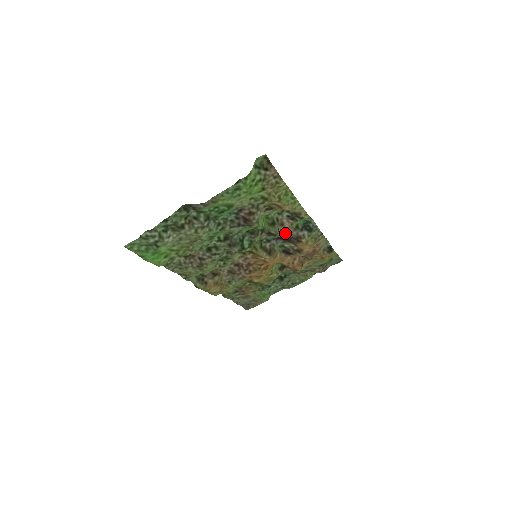
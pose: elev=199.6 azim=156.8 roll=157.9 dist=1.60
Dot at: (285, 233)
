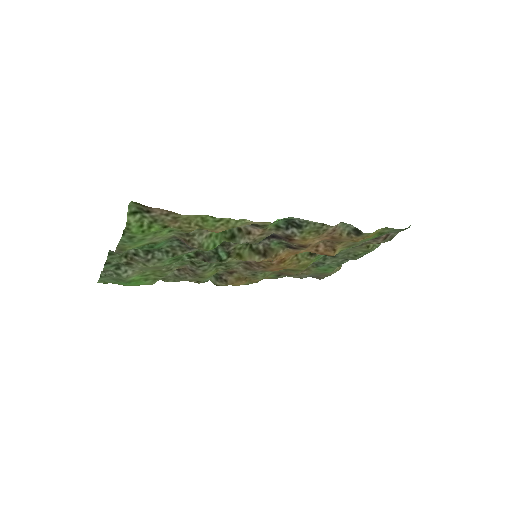
Dot at: (264, 237)
